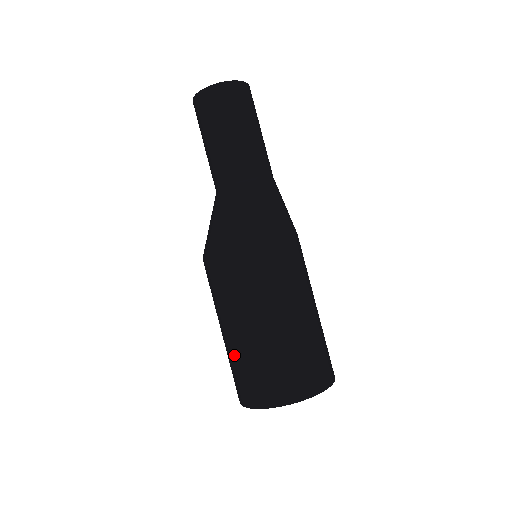
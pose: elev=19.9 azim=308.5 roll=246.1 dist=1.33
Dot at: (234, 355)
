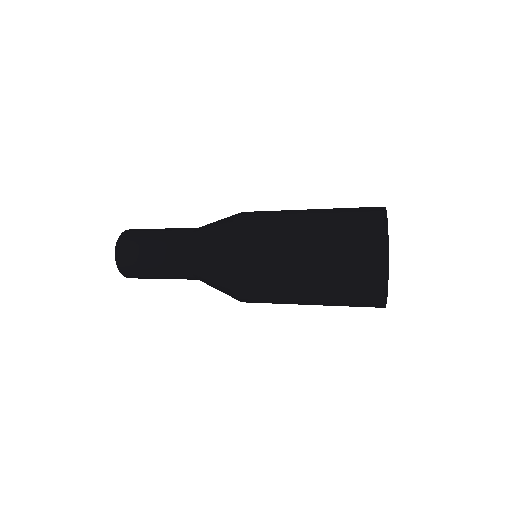
Dot at: (324, 285)
